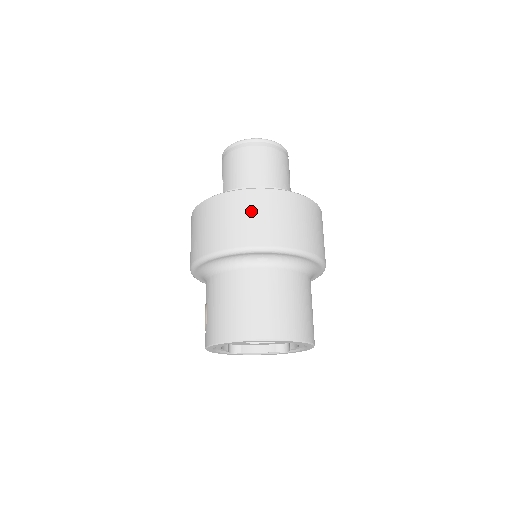
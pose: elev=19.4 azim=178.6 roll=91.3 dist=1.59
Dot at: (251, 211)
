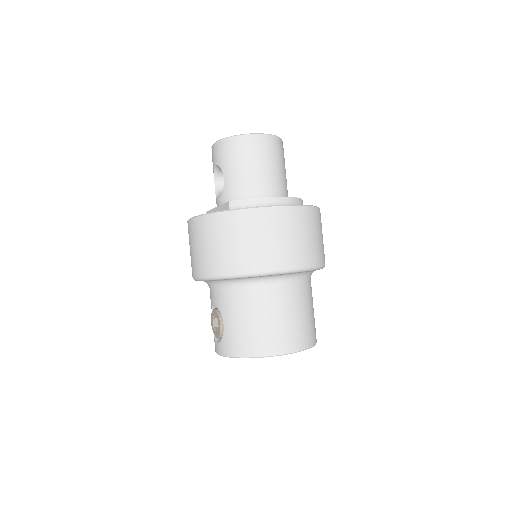
Dot at: (280, 231)
